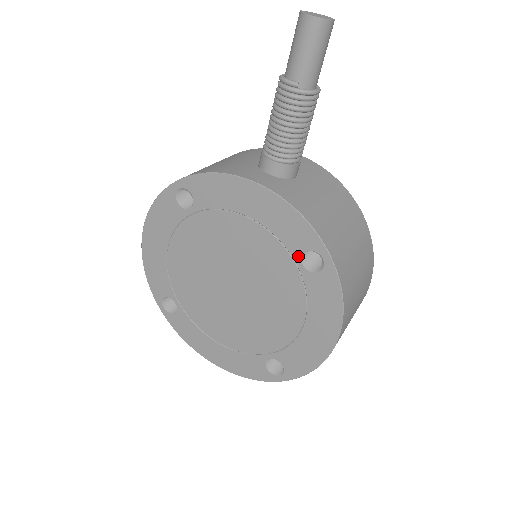
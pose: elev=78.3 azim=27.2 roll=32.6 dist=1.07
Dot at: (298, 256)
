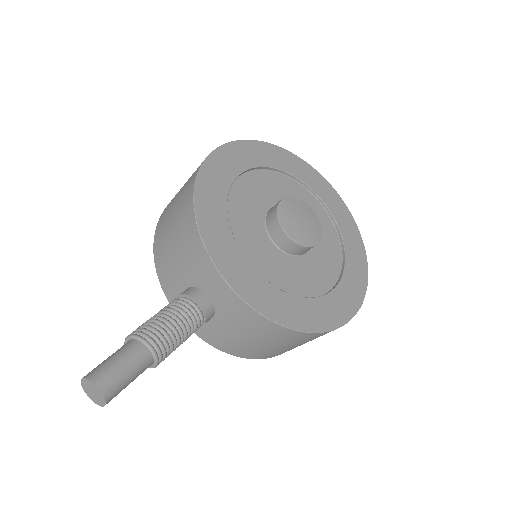
Dot at: occluded
